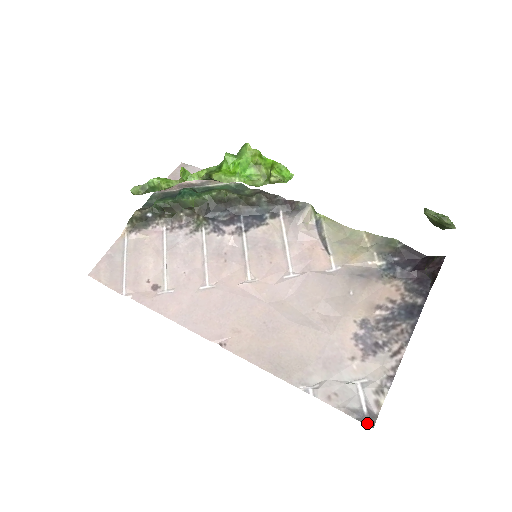
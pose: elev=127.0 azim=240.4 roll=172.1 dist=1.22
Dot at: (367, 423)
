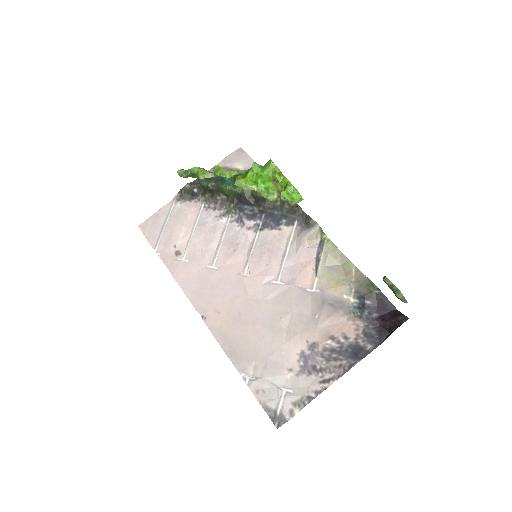
Dot at: (274, 423)
